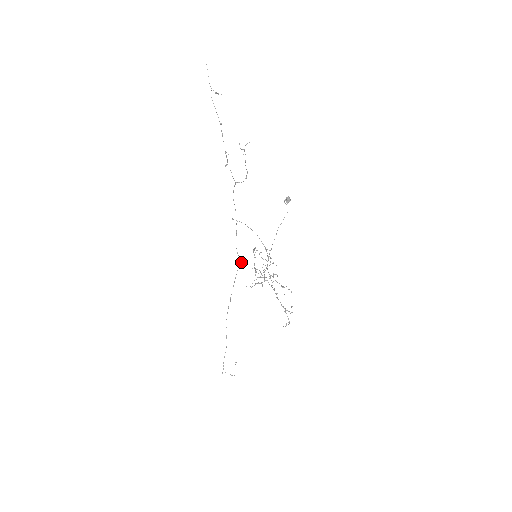
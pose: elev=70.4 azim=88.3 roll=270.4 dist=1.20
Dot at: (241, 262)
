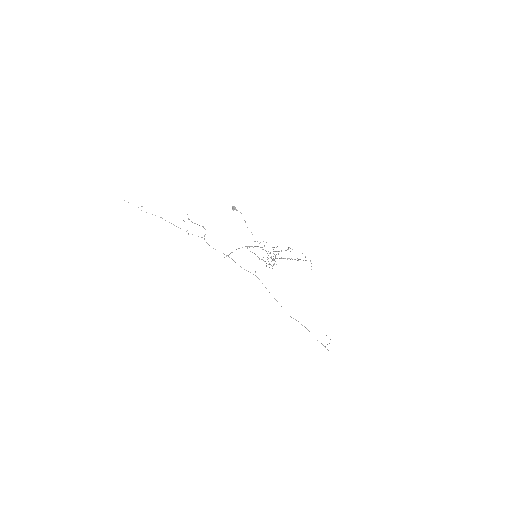
Dot at: occluded
